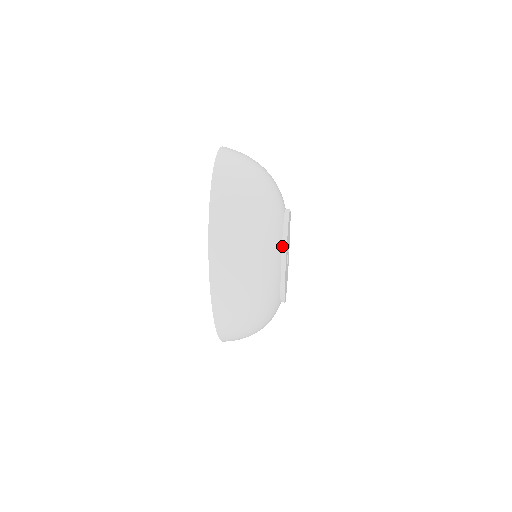
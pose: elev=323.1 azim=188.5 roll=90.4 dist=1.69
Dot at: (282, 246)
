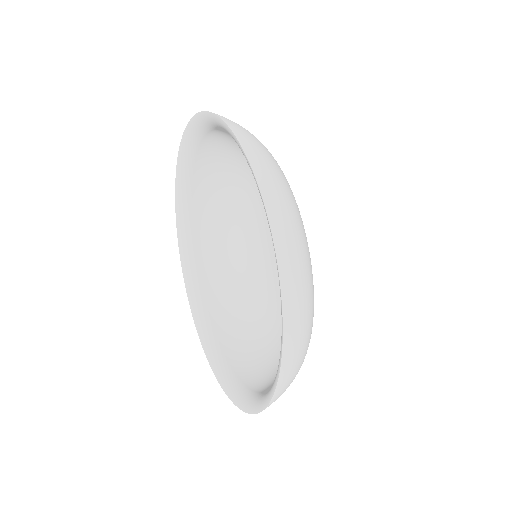
Dot at: occluded
